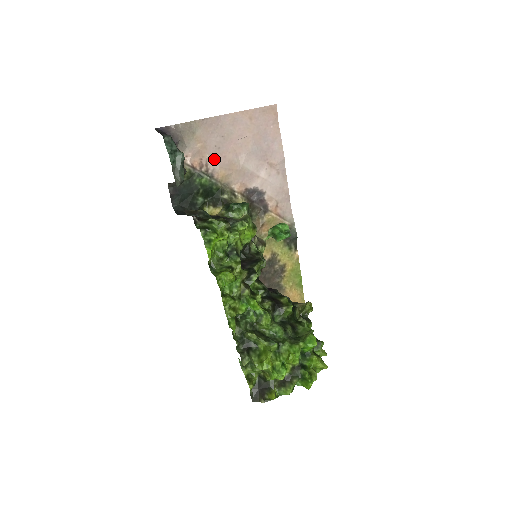
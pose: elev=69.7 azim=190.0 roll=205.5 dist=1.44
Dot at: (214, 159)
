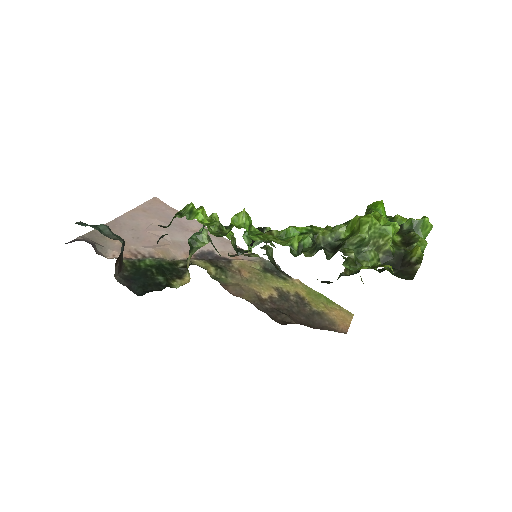
Dot at: (141, 247)
